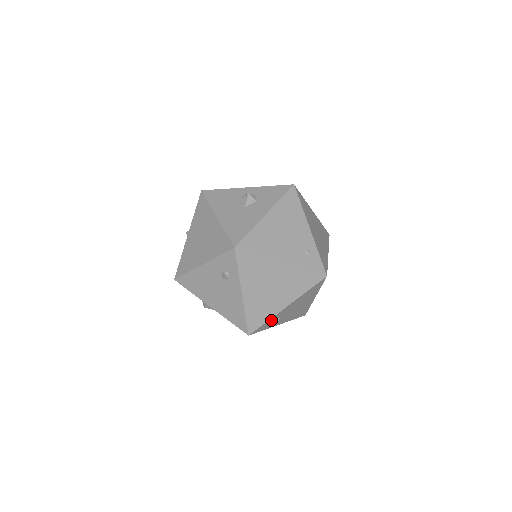
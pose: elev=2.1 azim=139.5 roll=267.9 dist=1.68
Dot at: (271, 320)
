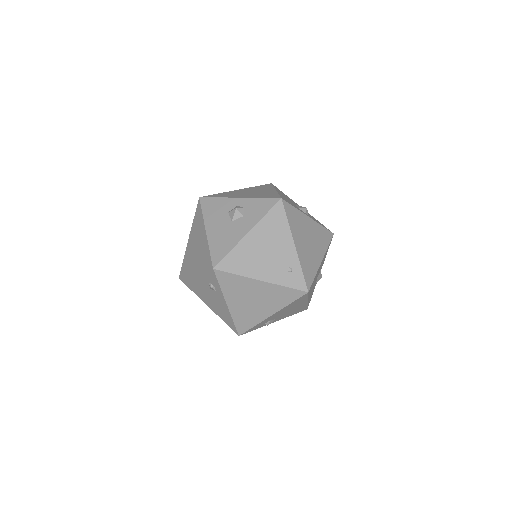
Dot at: (260, 324)
